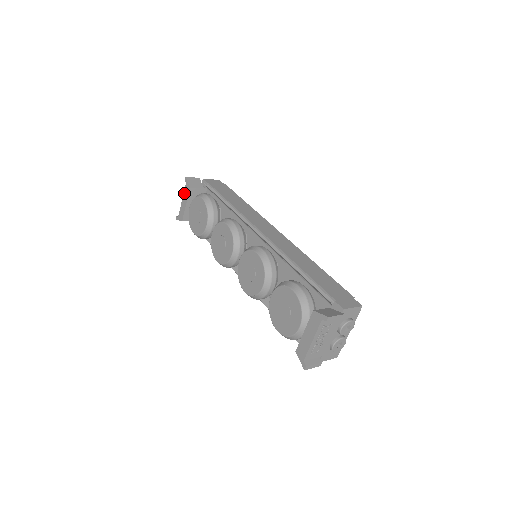
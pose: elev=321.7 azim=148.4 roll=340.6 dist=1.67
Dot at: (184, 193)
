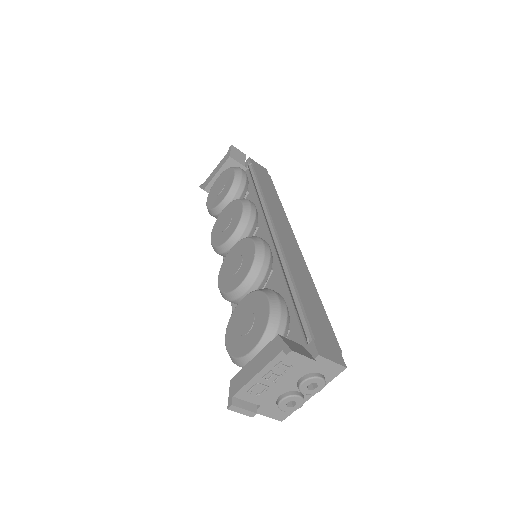
Dot at: (221, 161)
